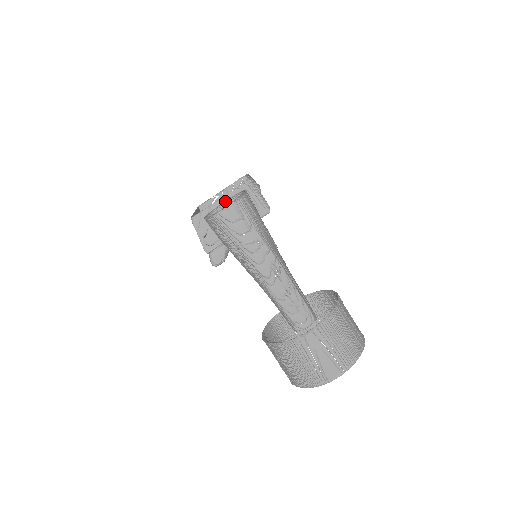
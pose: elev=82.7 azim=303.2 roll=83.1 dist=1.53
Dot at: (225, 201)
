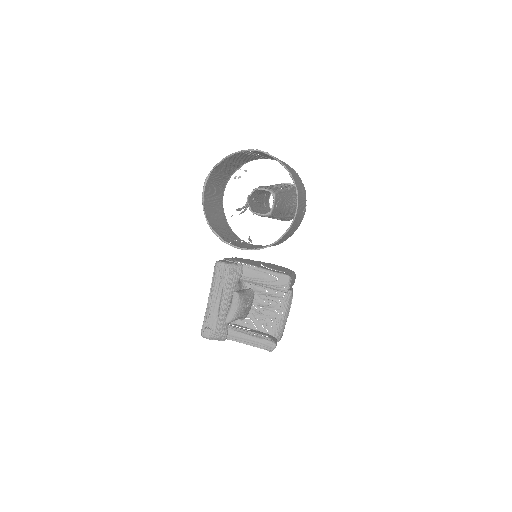
Dot at: occluded
